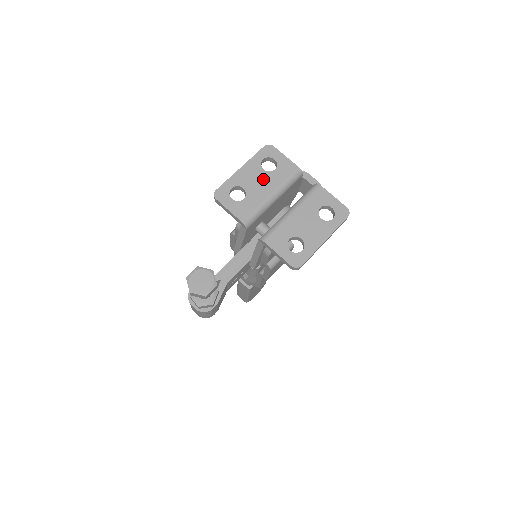
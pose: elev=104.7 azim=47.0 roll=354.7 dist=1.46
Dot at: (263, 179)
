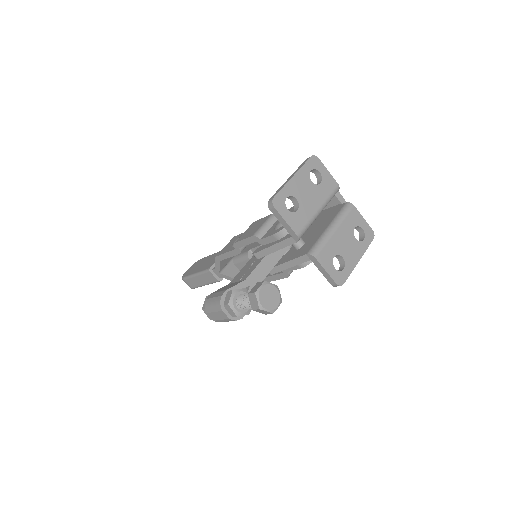
Dot at: (312, 192)
